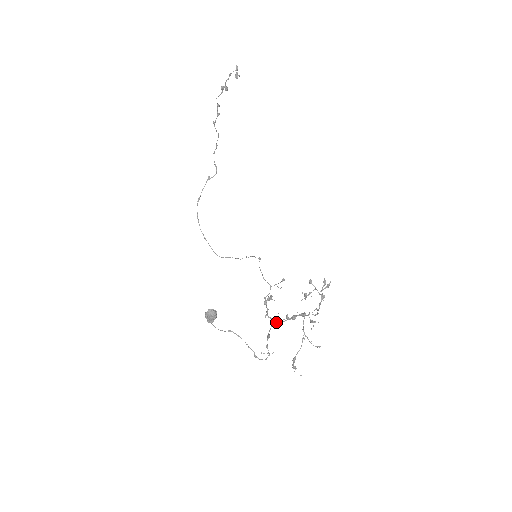
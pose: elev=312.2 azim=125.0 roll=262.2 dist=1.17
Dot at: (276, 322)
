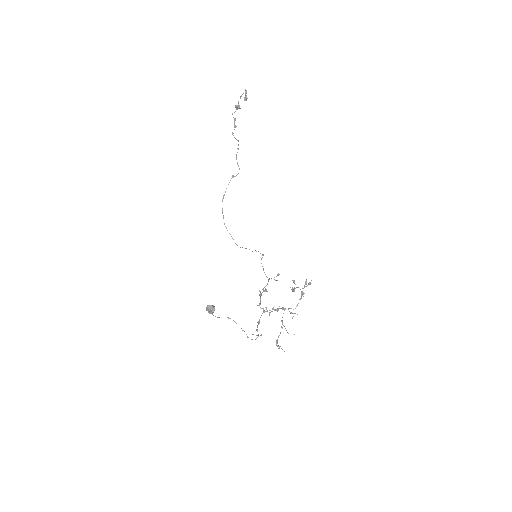
Dot at: occluded
